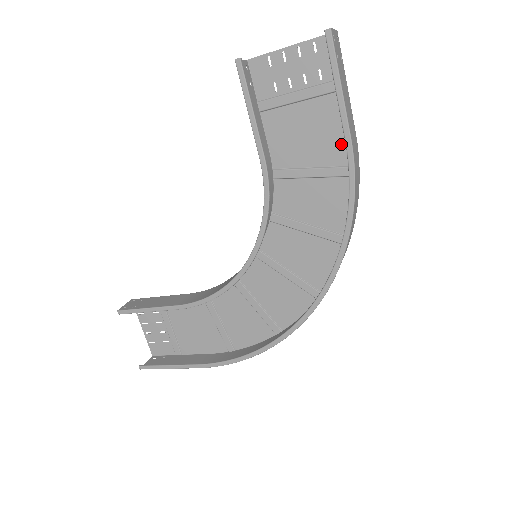
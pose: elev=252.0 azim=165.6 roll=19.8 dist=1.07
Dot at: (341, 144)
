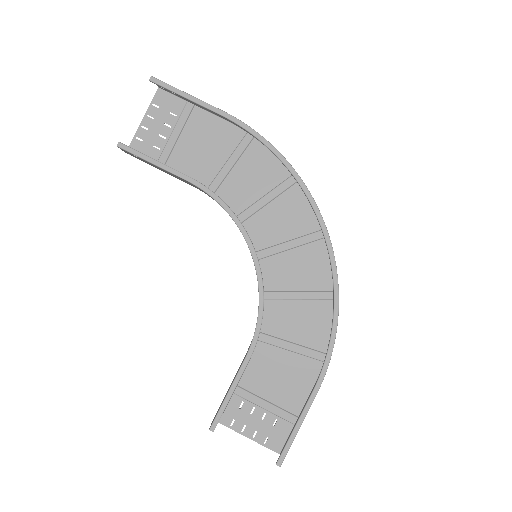
Dot at: (225, 133)
